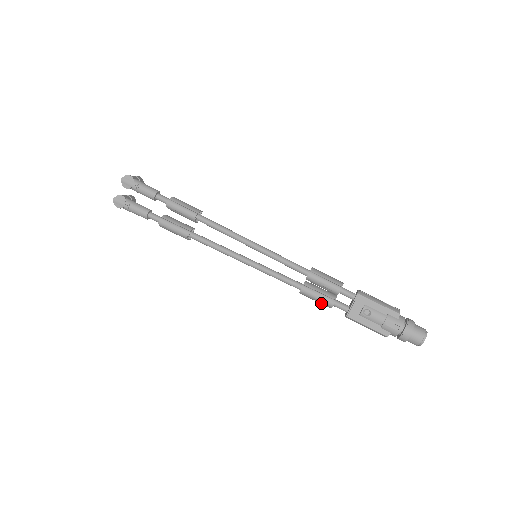
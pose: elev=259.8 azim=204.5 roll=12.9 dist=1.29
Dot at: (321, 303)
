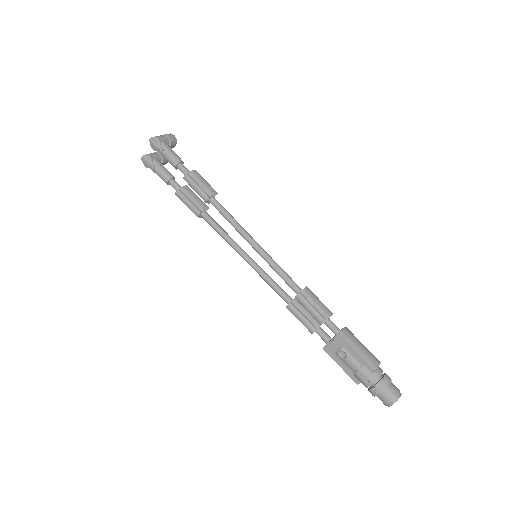
Dot at: occluded
